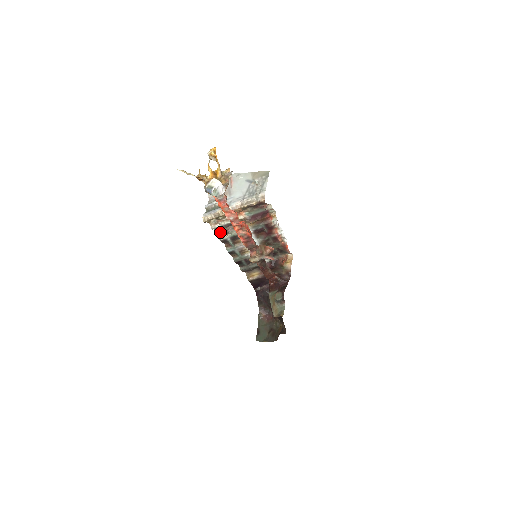
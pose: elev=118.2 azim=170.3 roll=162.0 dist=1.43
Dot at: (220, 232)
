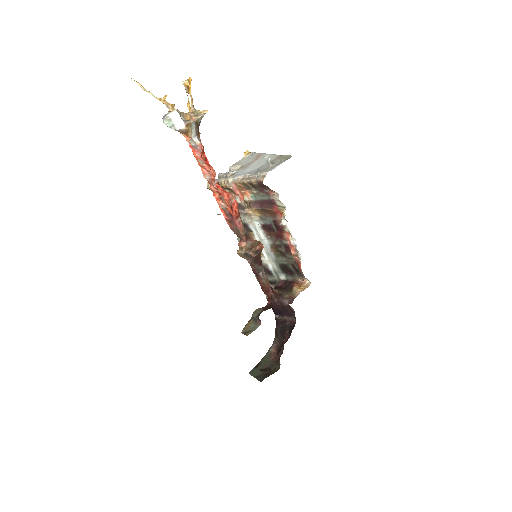
Dot at: occluded
